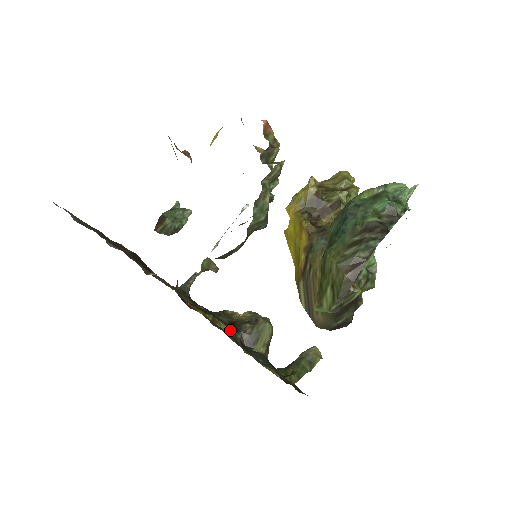
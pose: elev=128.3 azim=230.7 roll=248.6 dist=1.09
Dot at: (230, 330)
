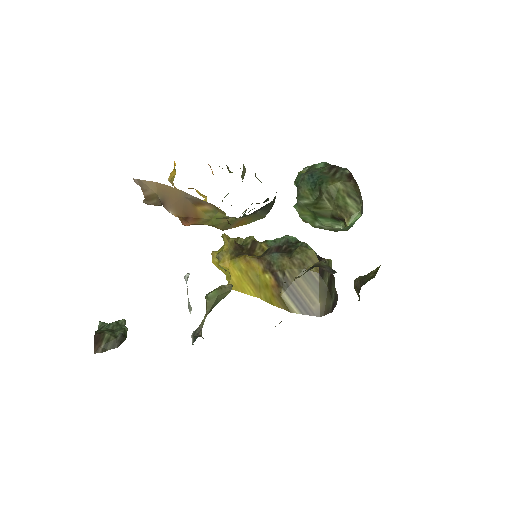
Dot at: occluded
